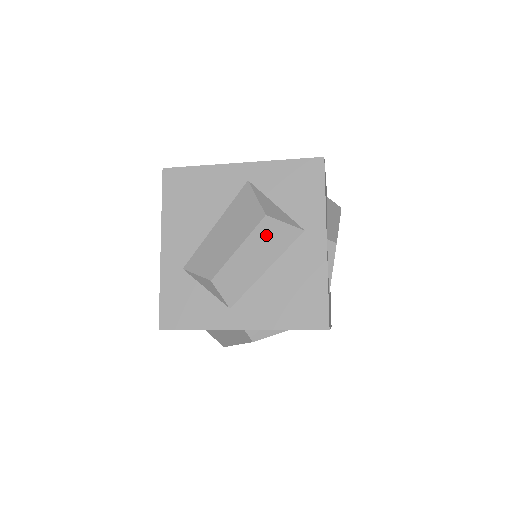
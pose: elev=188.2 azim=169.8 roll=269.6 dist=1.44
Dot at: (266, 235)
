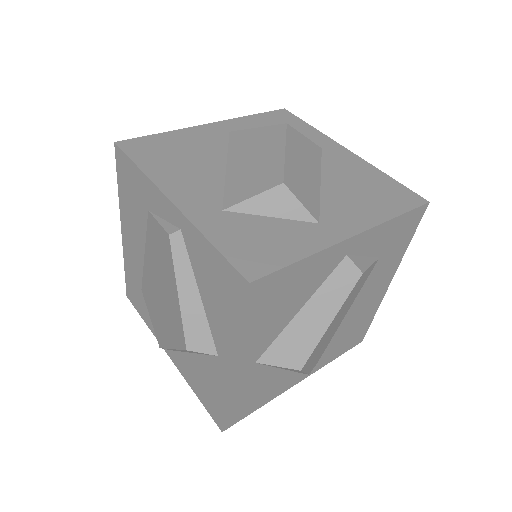
Dot at: (298, 144)
